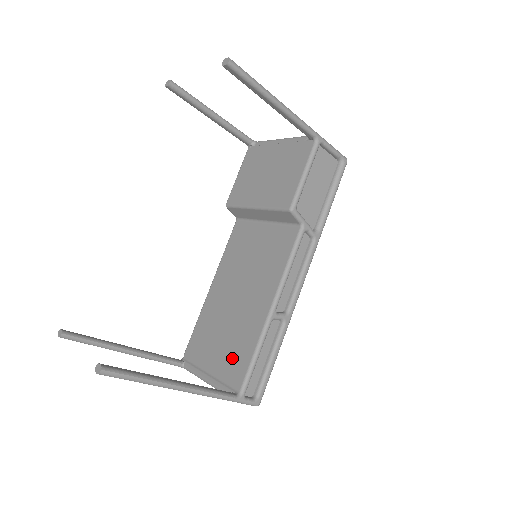
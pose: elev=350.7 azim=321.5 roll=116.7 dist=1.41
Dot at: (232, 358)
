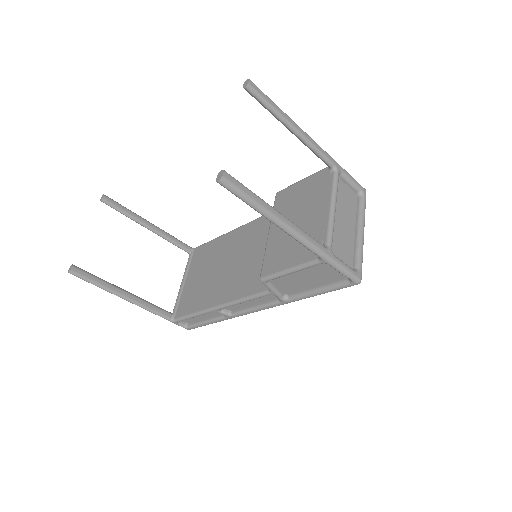
Dot at: (191, 296)
